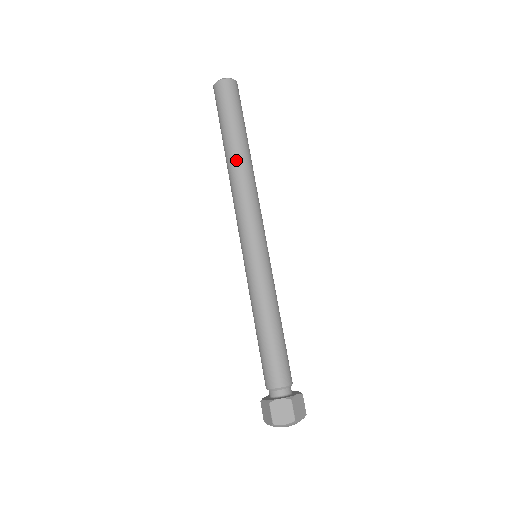
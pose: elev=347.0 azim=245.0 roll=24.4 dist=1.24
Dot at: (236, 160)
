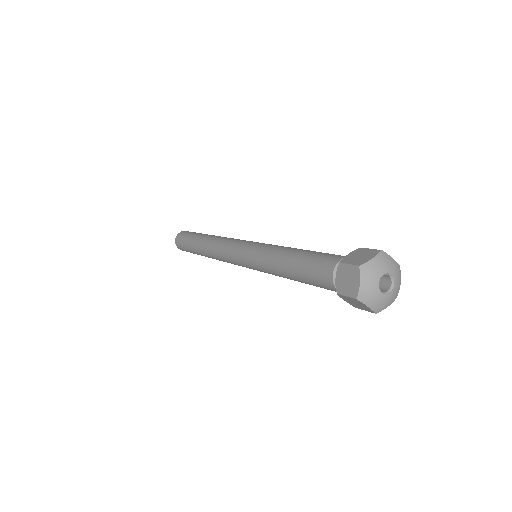
Dot at: (207, 237)
